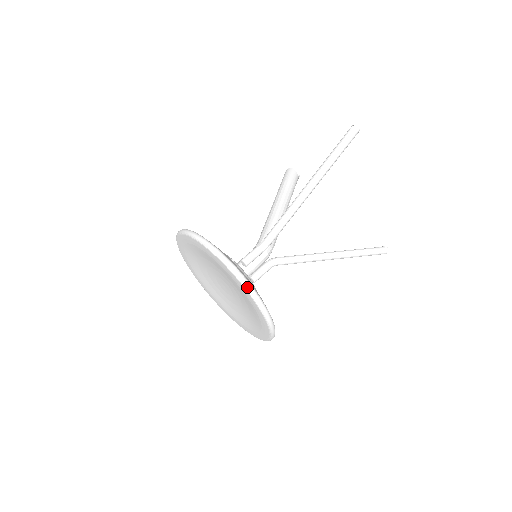
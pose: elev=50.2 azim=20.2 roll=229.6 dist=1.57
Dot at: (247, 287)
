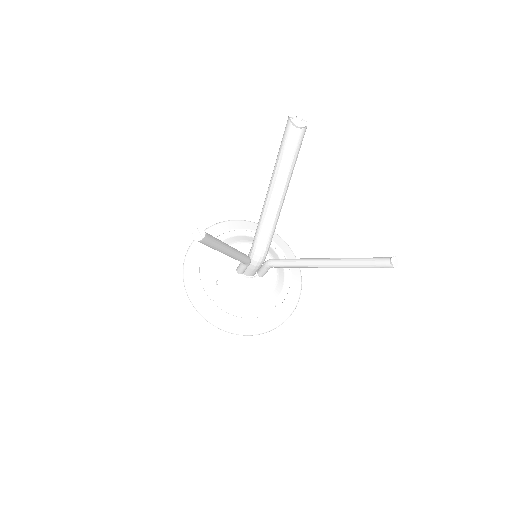
Dot at: occluded
